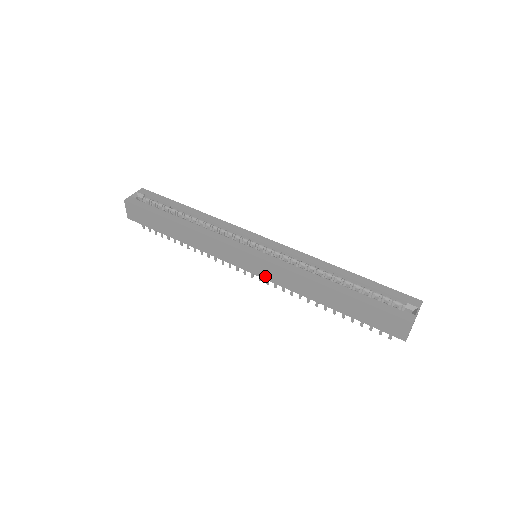
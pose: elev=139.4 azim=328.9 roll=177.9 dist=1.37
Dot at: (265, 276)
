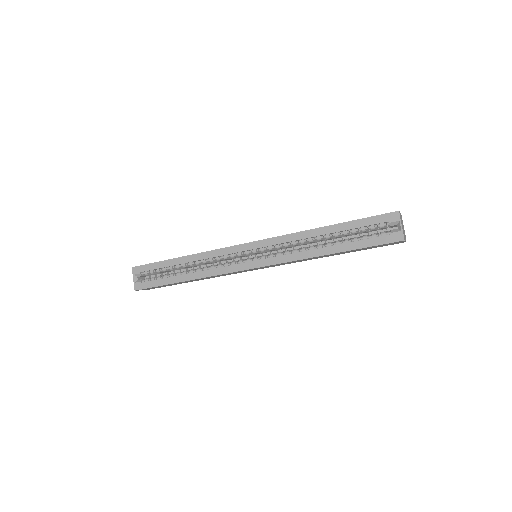
Dot at: occluded
